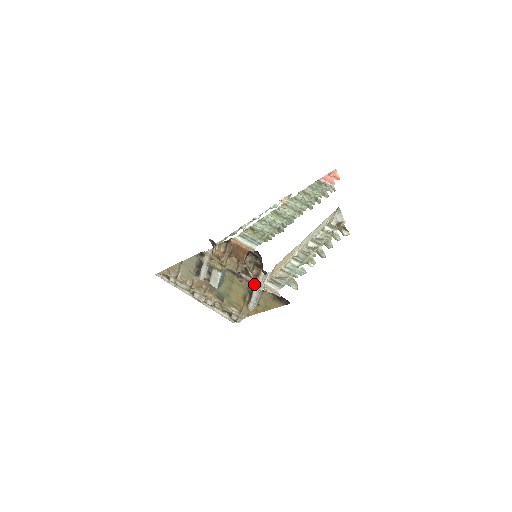
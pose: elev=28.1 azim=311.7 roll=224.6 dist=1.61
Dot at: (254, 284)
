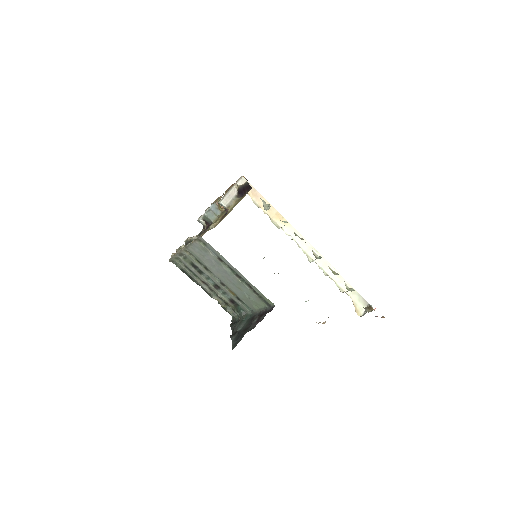
Dot at: occluded
